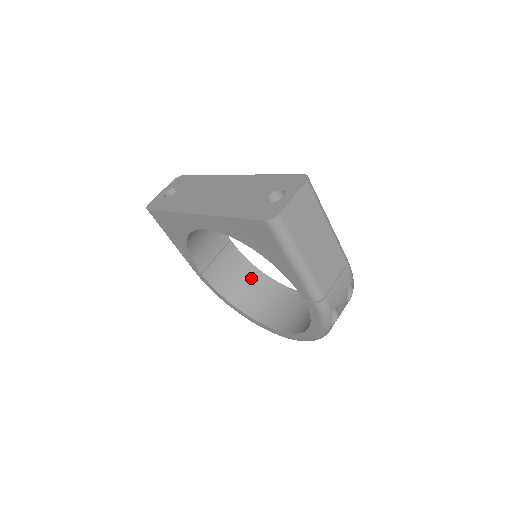
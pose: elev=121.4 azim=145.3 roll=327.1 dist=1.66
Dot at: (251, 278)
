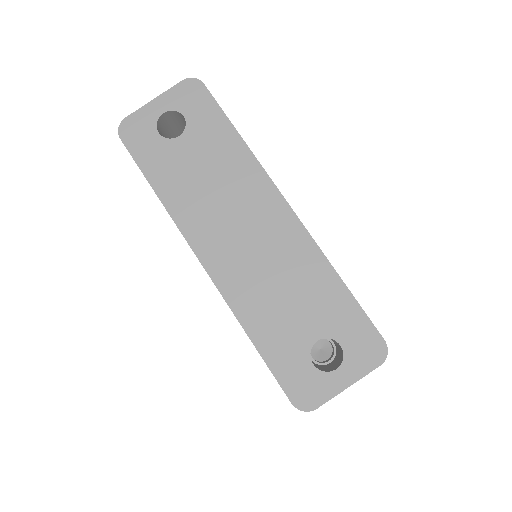
Dot at: occluded
